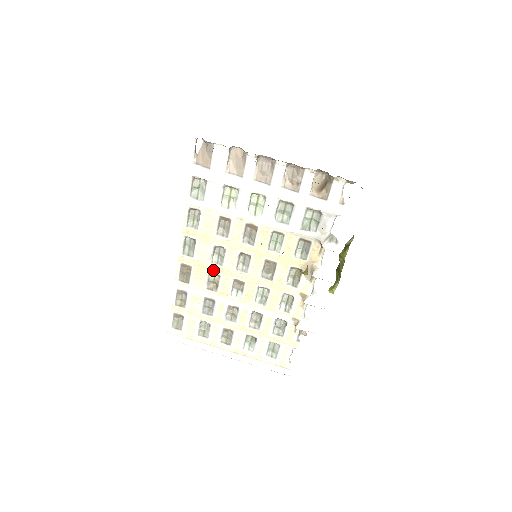
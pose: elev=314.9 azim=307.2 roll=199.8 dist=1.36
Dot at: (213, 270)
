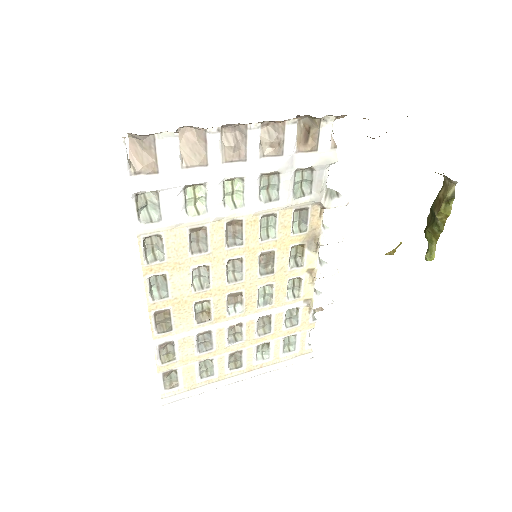
Dot at: (199, 298)
